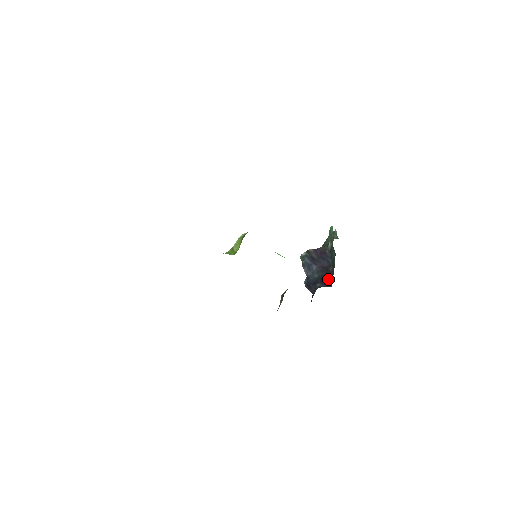
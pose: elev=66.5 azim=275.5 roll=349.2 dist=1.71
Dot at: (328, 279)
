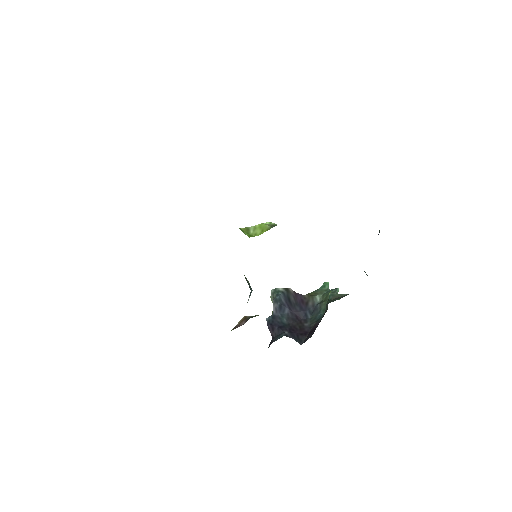
Dot at: (300, 333)
